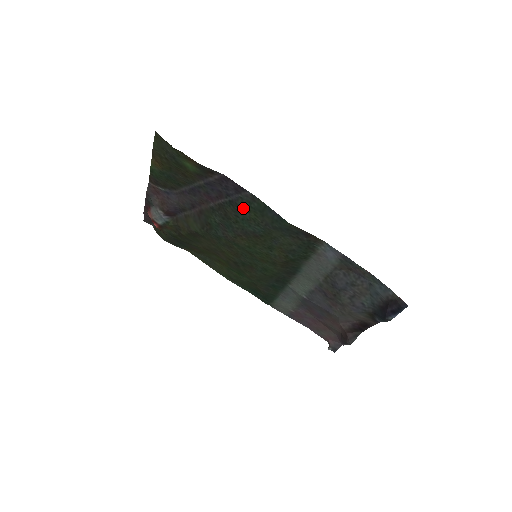
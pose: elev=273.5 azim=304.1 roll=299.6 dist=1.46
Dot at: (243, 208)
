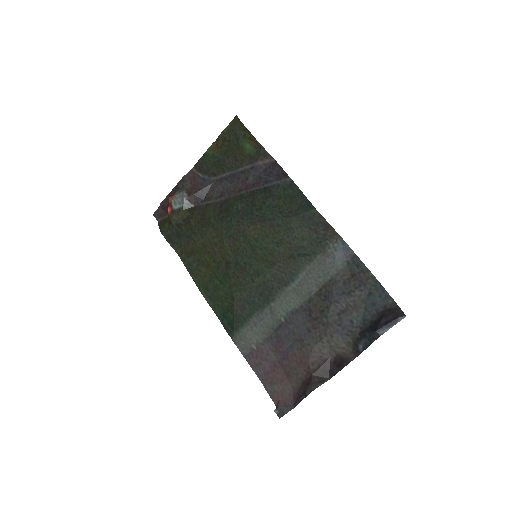
Dot at: (275, 195)
